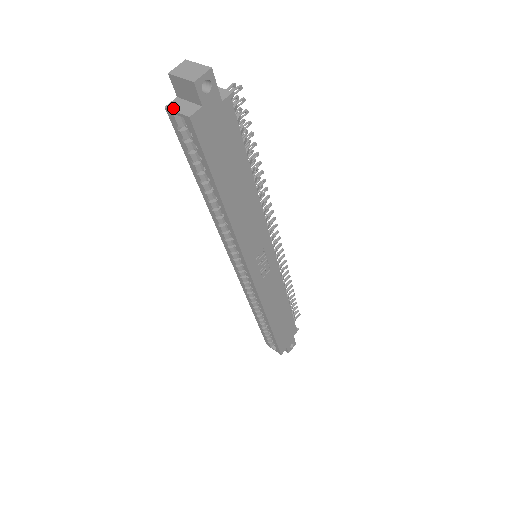
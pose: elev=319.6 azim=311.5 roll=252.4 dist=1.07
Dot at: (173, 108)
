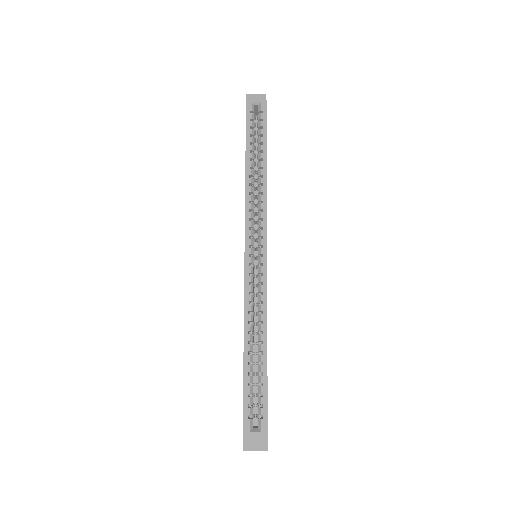
Dot at: (252, 101)
